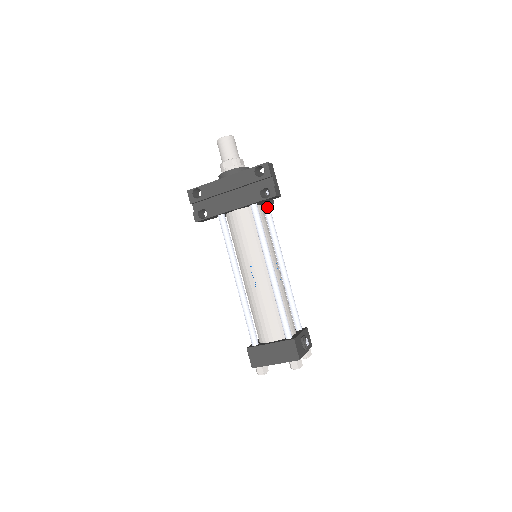
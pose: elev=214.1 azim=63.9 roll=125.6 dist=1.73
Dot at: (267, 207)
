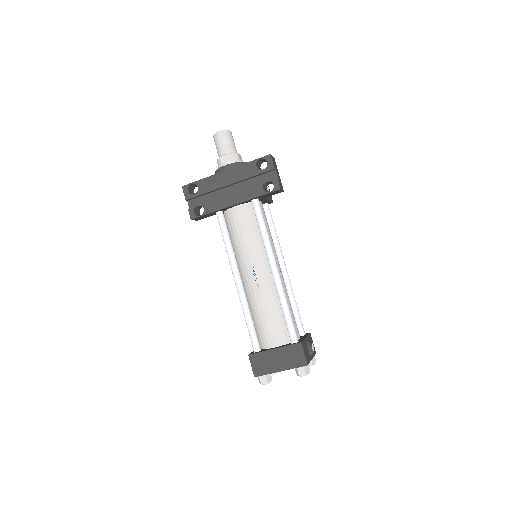
Dot at: (266, 205)
